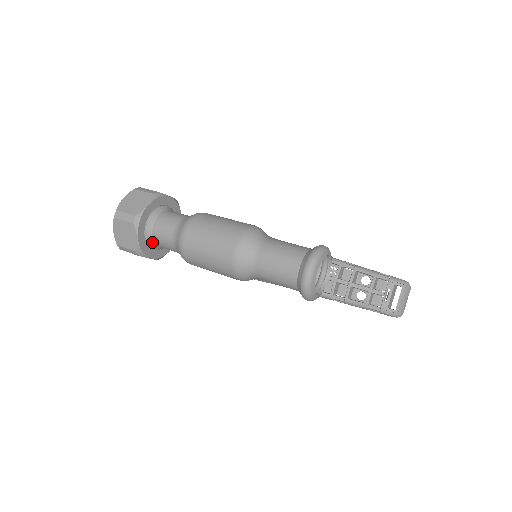
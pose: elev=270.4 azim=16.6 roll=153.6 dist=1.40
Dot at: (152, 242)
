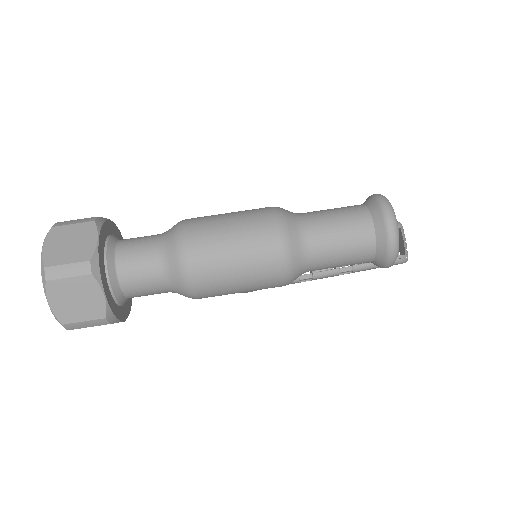
Dot at: (120, 294)
